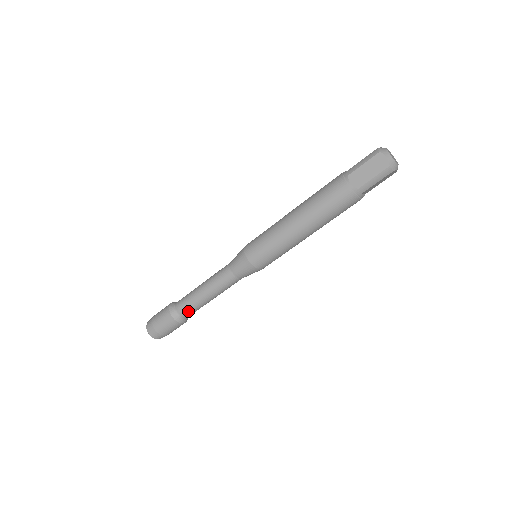
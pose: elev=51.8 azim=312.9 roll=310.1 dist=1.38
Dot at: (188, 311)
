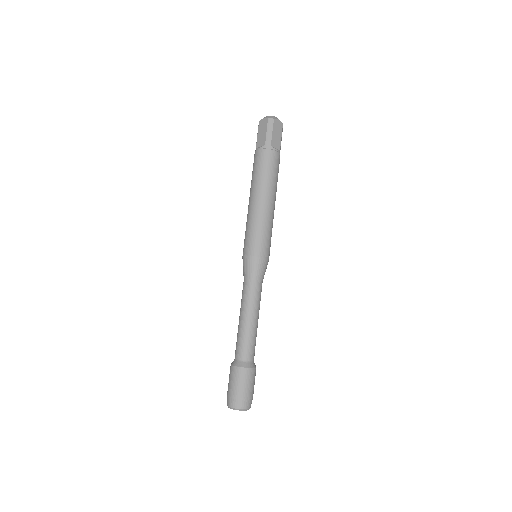
Dot at: (244, 349)
